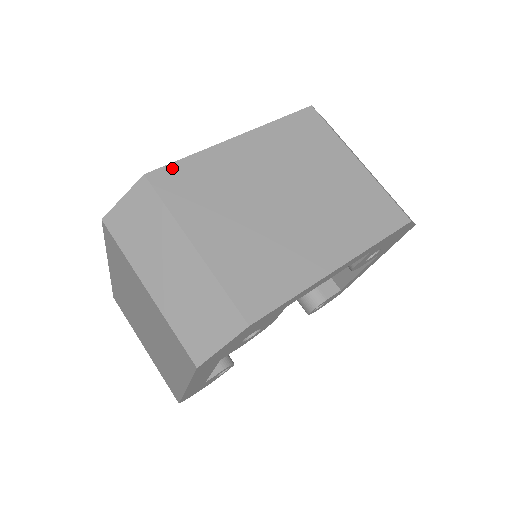
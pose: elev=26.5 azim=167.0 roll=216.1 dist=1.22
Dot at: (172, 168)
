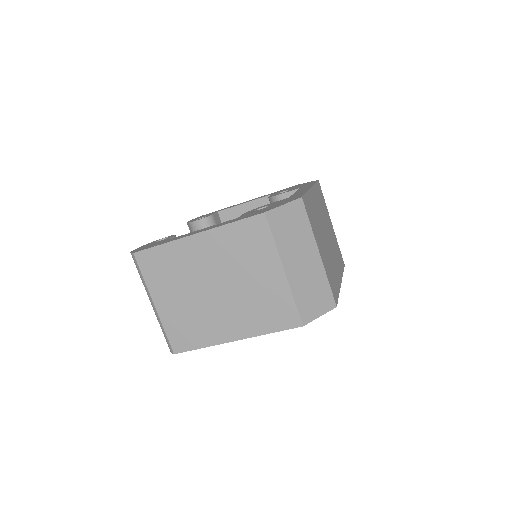
Dot at: (306, 198)
